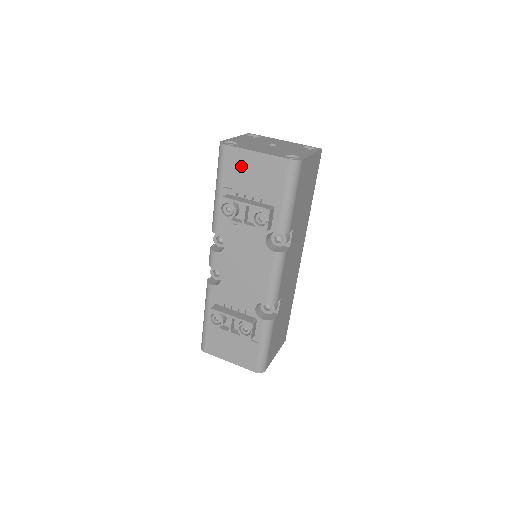
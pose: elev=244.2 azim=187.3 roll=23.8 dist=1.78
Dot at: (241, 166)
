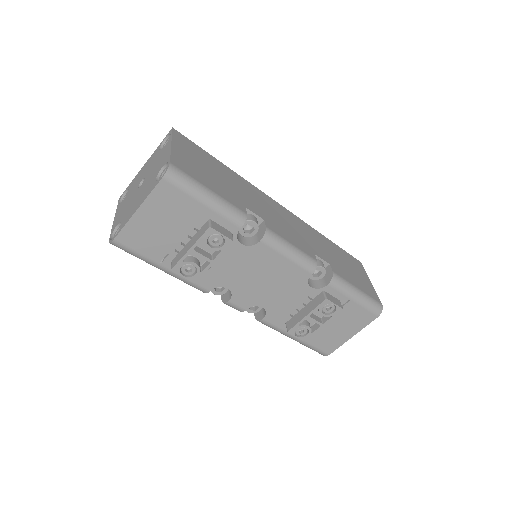
Dot at: (146, 234)
